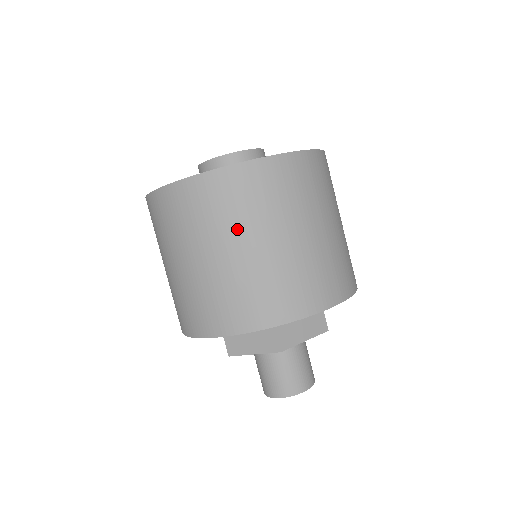
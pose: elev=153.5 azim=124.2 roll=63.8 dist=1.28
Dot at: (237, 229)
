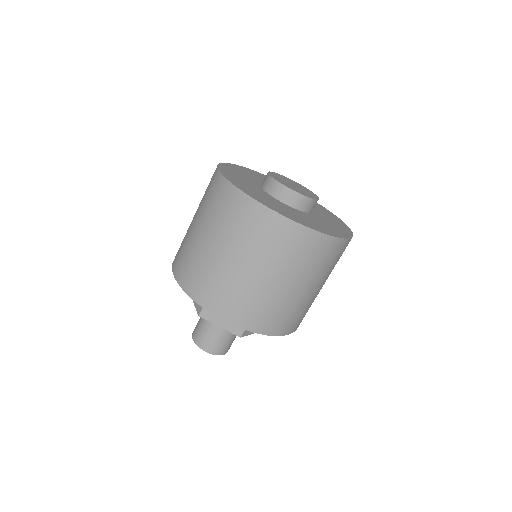
Dot at: (290, 270)
